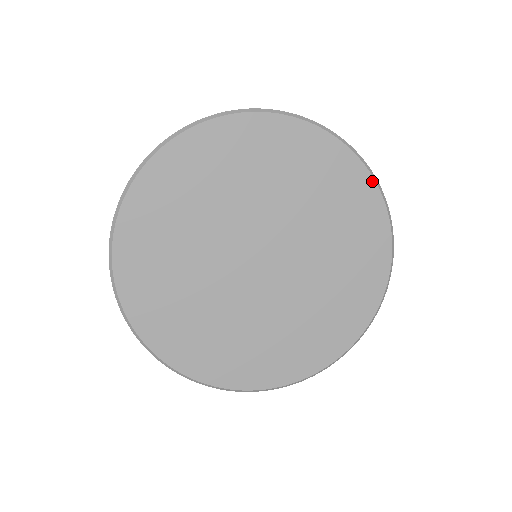
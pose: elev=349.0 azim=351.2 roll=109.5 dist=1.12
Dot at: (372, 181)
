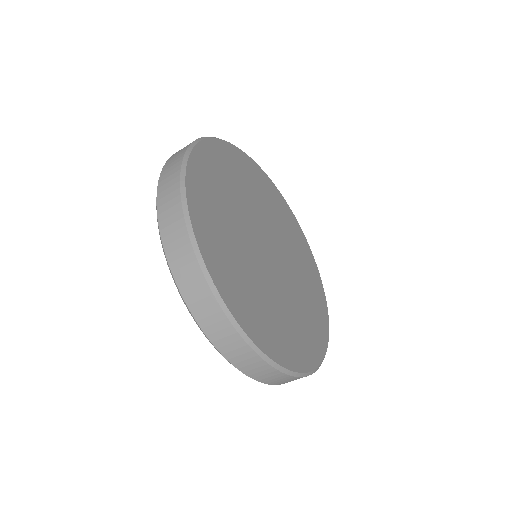
Dot at: (284, 200)
